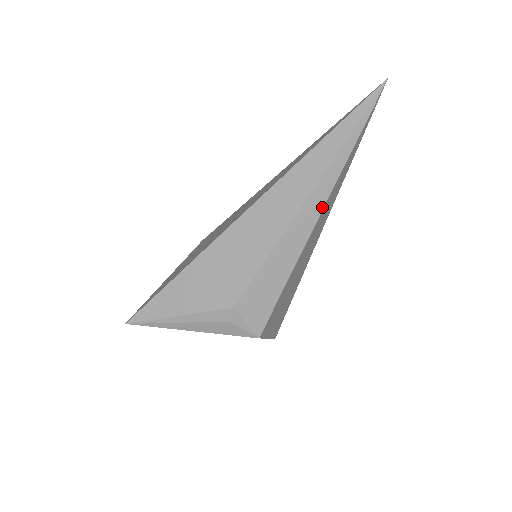
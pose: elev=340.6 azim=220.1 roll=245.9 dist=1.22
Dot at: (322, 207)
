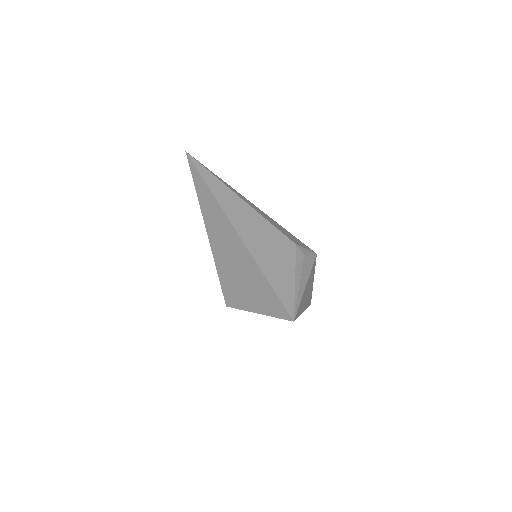
Dot at: (243, 196)
